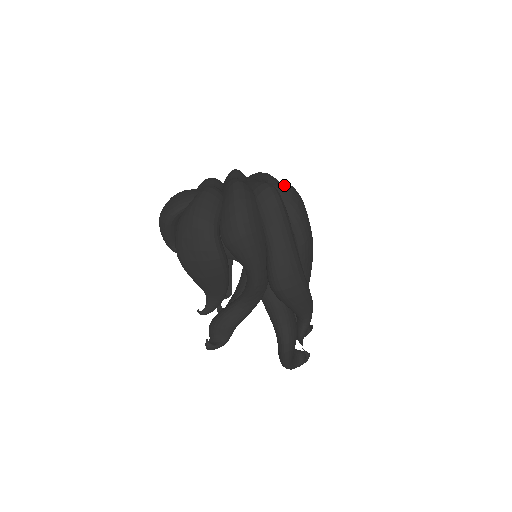
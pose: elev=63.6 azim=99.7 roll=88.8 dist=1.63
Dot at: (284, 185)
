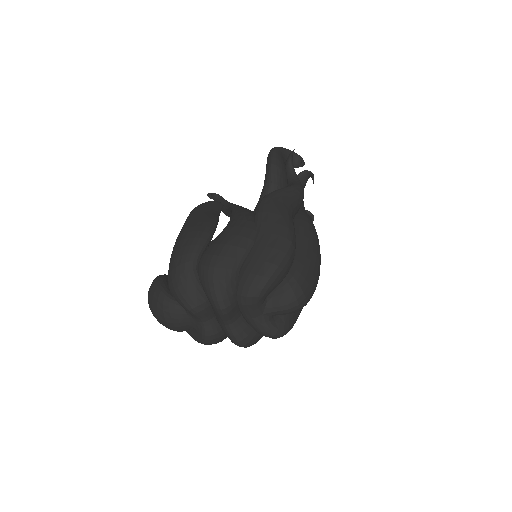
Dot at: (289, 312)
